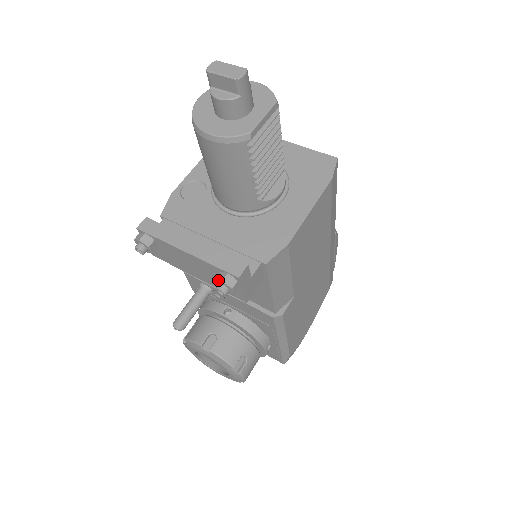
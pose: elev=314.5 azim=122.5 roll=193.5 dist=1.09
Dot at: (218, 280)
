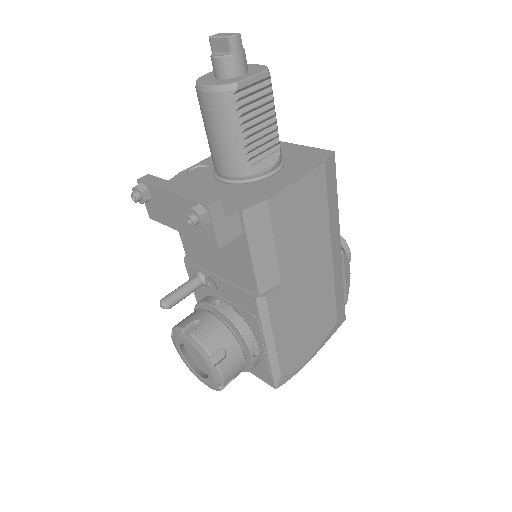
Dot at: occluded
